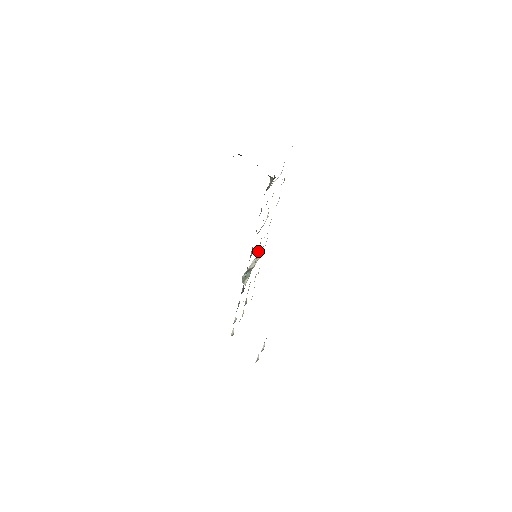
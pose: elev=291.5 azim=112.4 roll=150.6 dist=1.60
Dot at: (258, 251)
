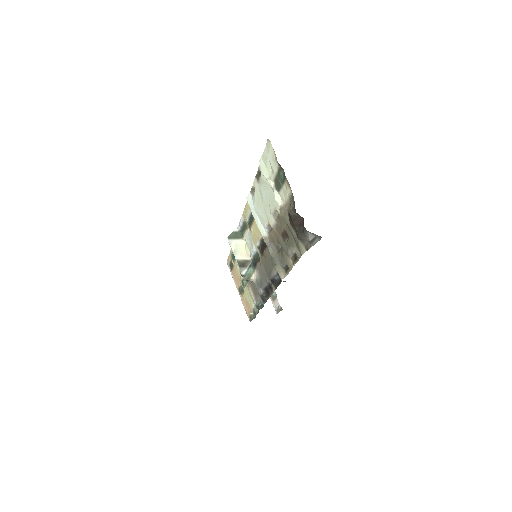
Dot at: (256, 251)
